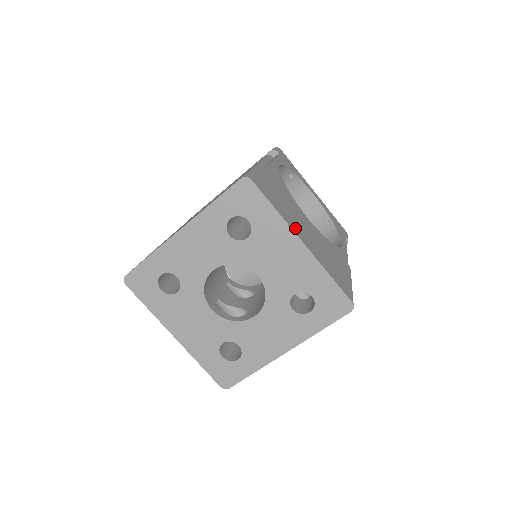
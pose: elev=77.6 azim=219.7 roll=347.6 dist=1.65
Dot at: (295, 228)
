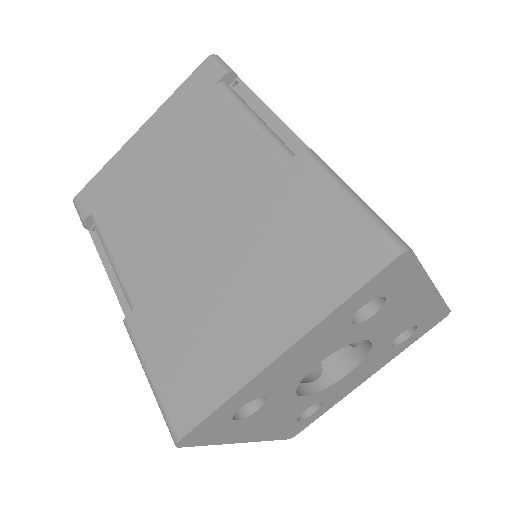
Dot at: occluded
